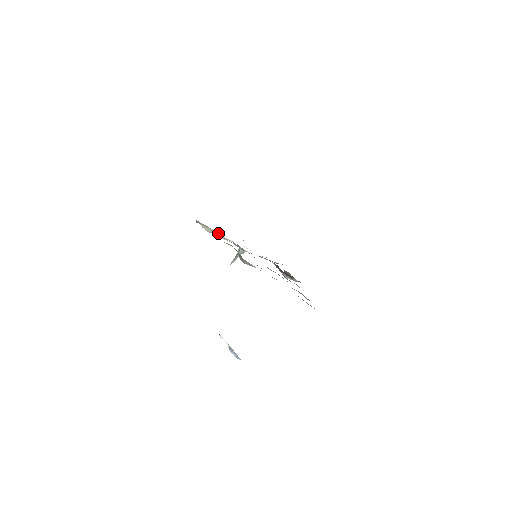
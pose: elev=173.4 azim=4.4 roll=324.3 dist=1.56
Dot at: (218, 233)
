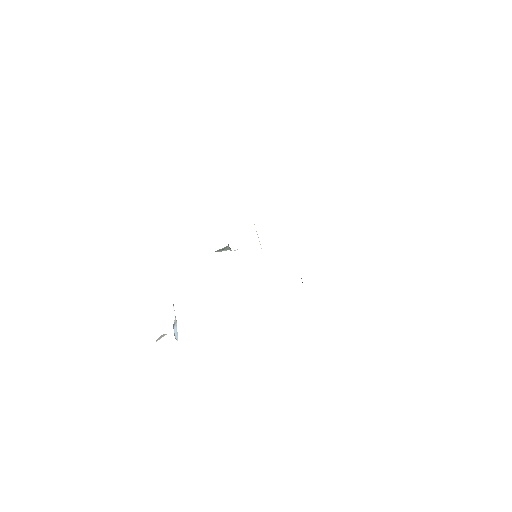
Dot at: occluded
